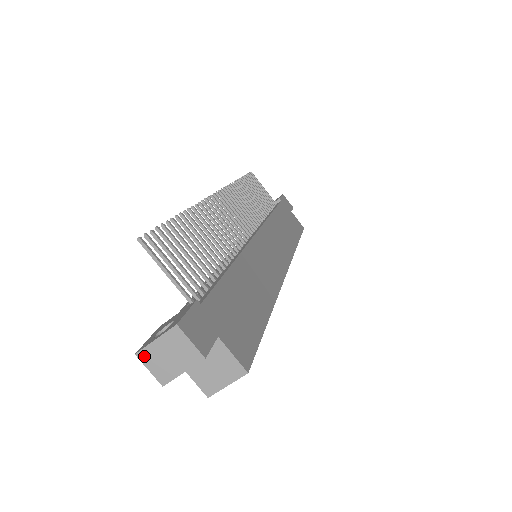
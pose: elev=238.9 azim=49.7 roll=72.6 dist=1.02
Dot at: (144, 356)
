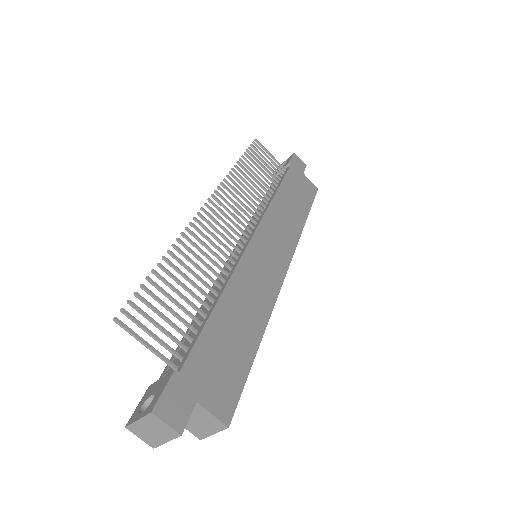
Dot at: (132, 429)
